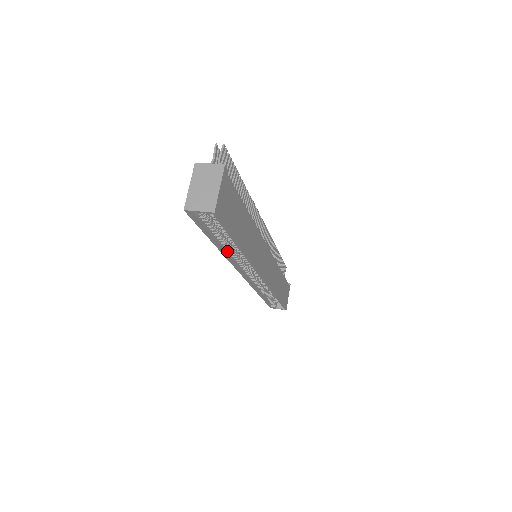
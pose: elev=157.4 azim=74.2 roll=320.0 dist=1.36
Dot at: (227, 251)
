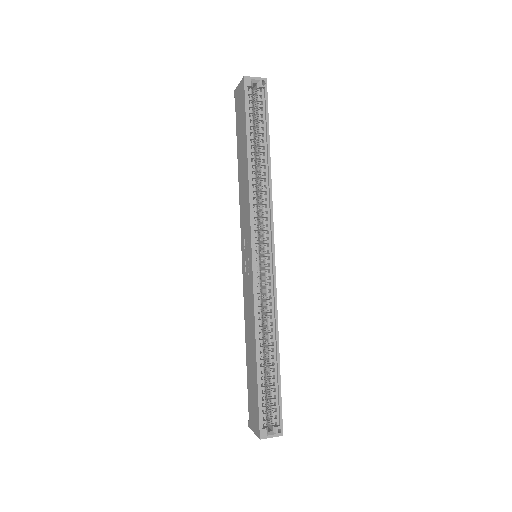
Dot at: (252, 178)
